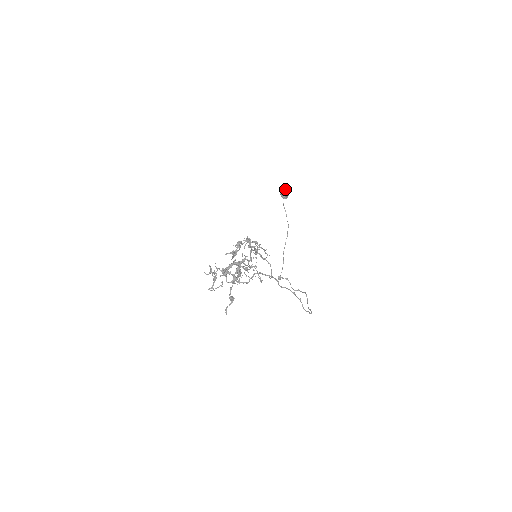
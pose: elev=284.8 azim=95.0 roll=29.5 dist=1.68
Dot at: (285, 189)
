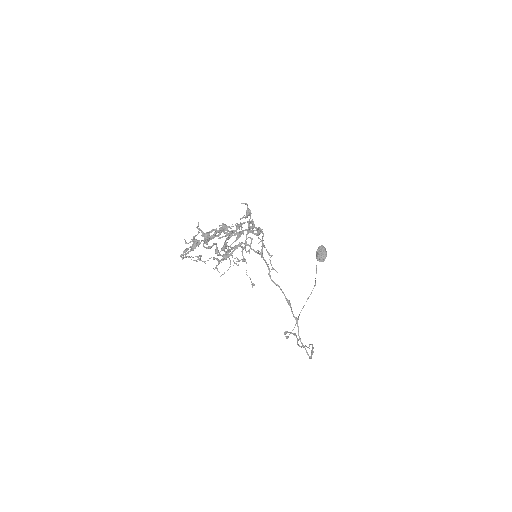
Dot at: (322, 249)
